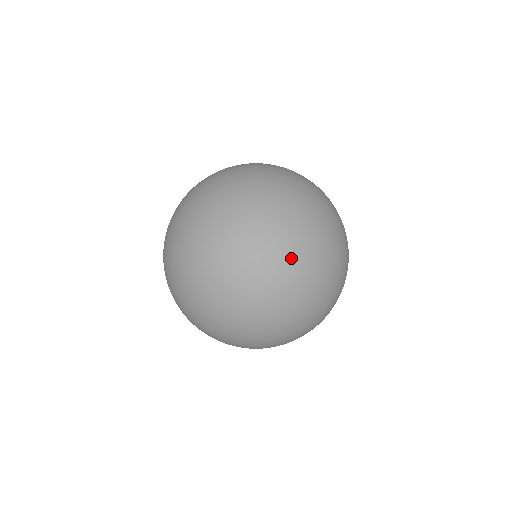
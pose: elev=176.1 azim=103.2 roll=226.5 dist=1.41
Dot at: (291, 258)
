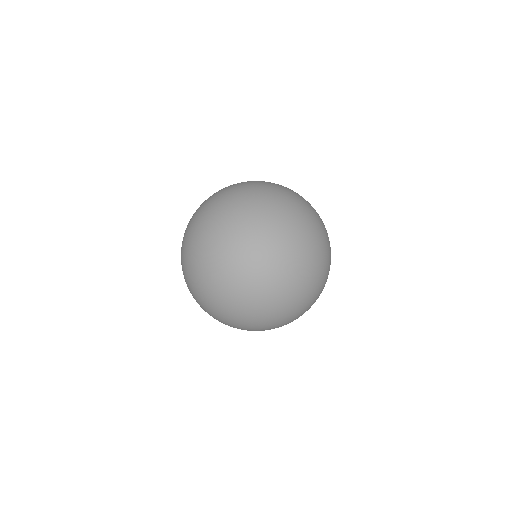
Dot at: (212, 227)
